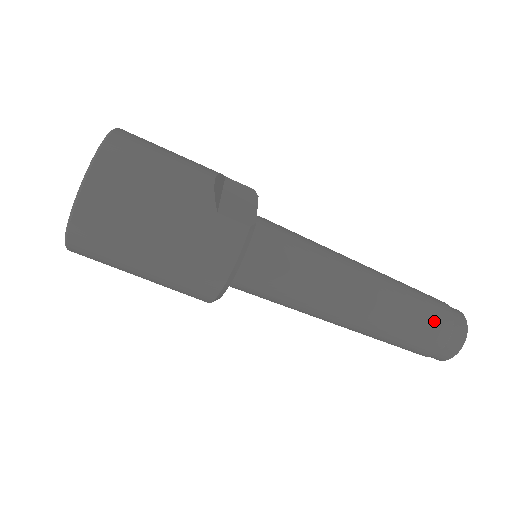
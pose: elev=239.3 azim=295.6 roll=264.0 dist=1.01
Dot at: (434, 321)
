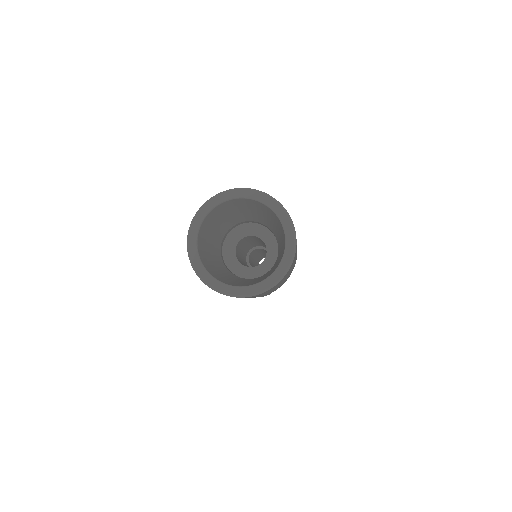
Dot at: occluded
